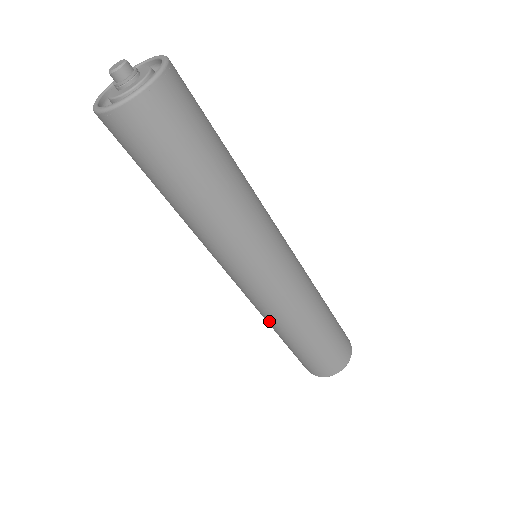
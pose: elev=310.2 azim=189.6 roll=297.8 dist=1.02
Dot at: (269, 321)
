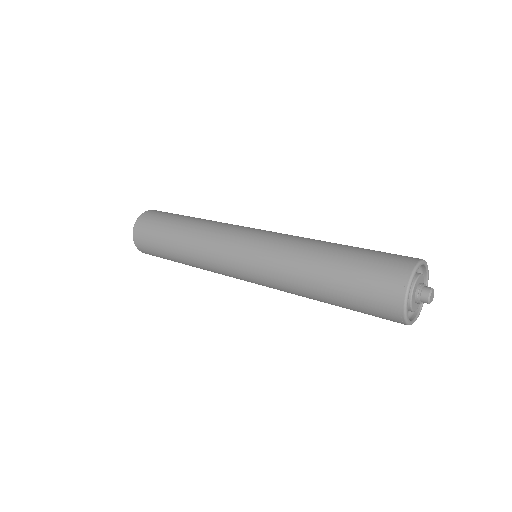
Dot at: (290, 280)
